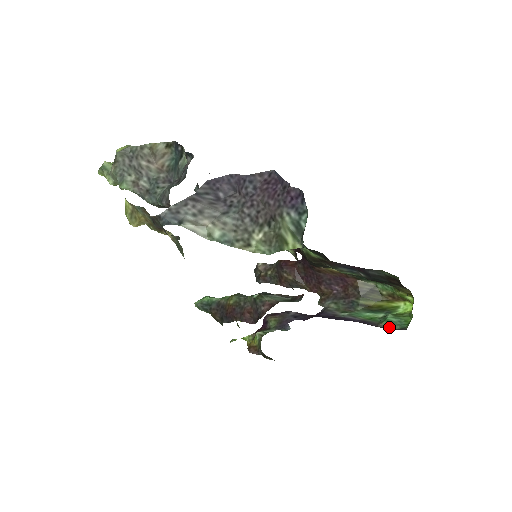
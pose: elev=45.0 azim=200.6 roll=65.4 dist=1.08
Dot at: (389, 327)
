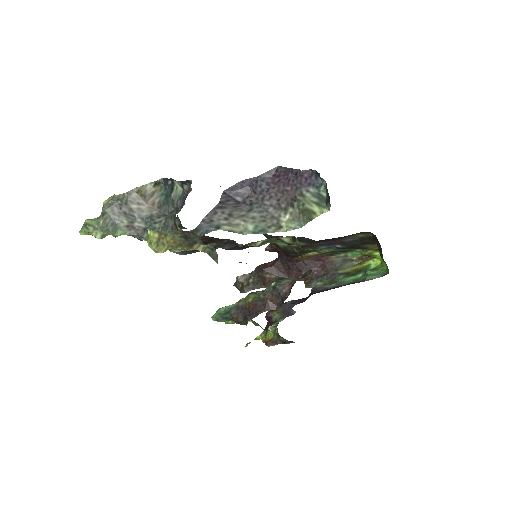
Dot at: (373, 278)
